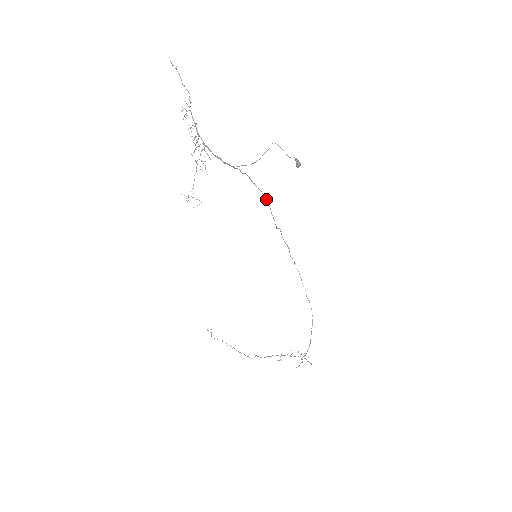
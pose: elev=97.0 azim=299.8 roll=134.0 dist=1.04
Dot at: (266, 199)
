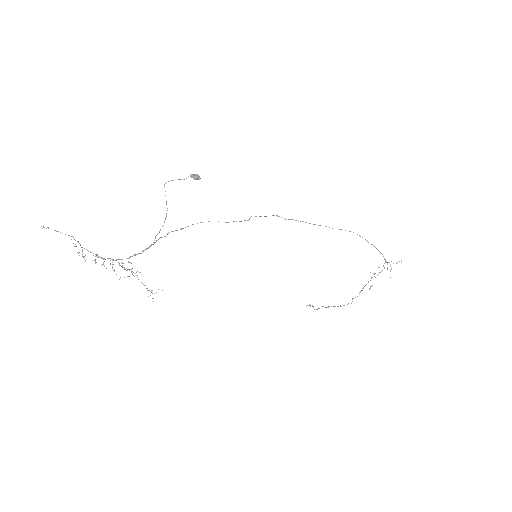
Dot at: occluded
